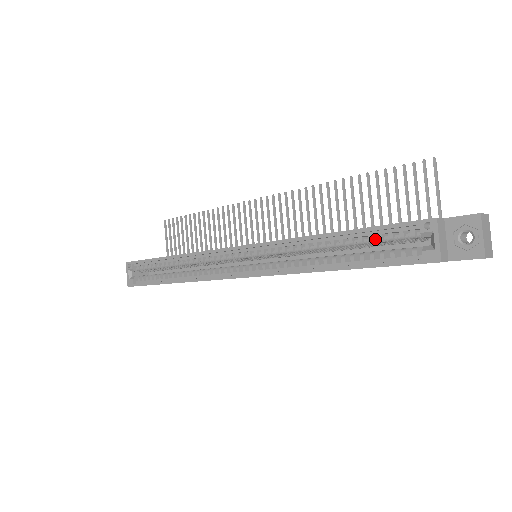
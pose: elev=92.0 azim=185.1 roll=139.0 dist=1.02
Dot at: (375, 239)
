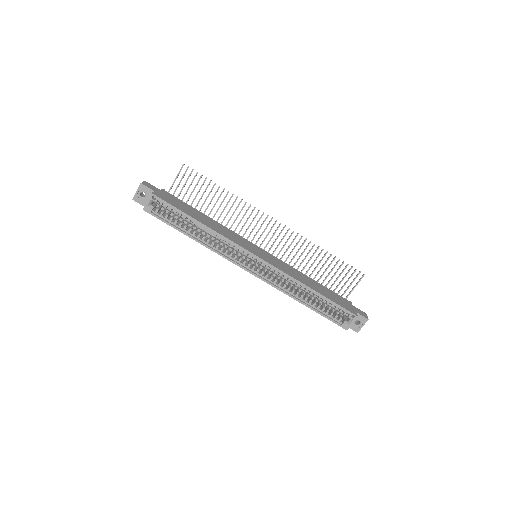
Dot at: (329, 304)
